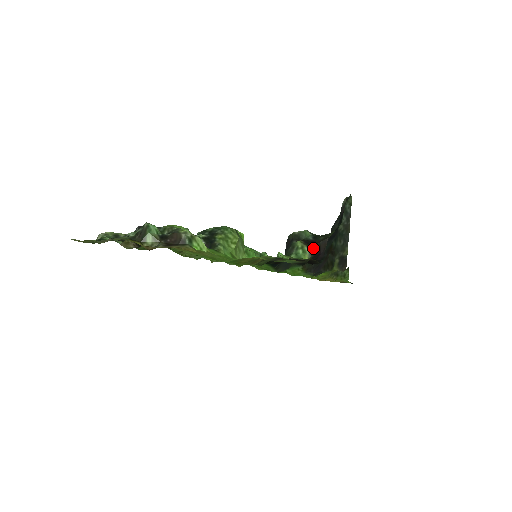
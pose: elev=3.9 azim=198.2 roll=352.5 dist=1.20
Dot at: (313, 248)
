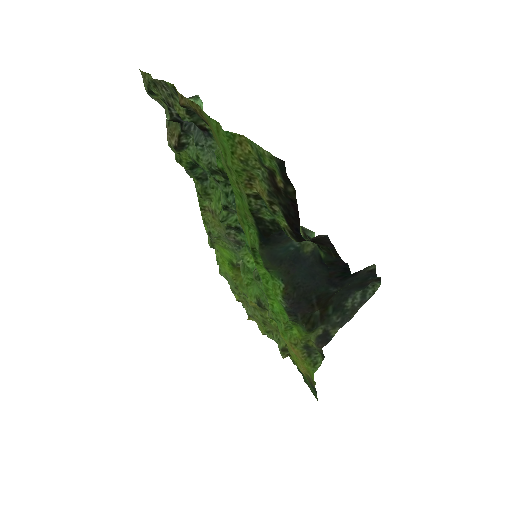
Dot at: (307, 240)
